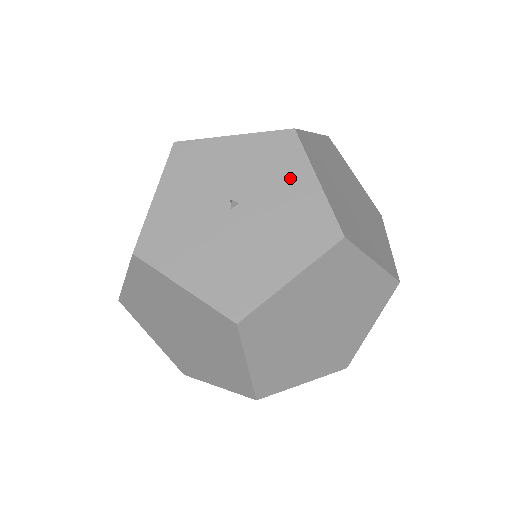
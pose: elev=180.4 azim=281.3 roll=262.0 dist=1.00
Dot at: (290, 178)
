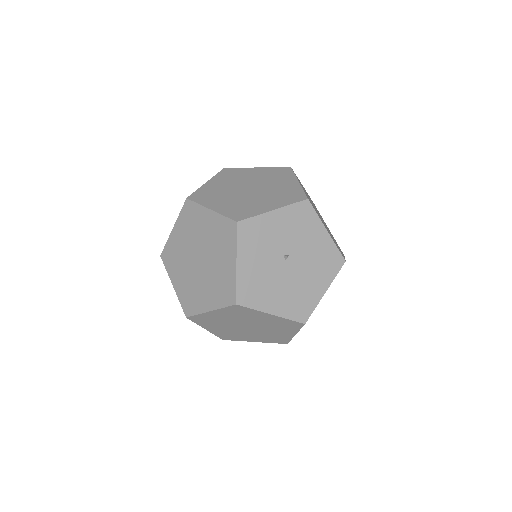
Dot at: (313, 233)
